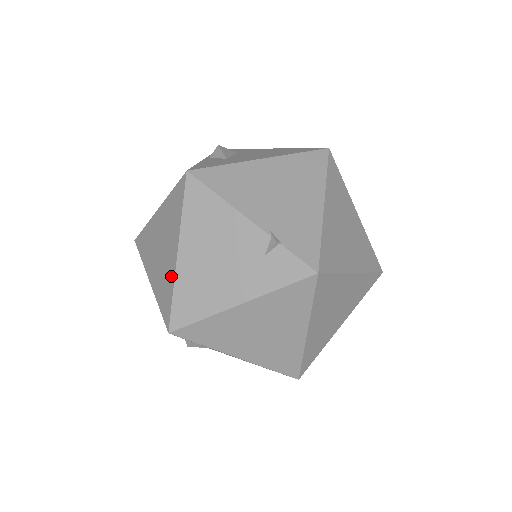
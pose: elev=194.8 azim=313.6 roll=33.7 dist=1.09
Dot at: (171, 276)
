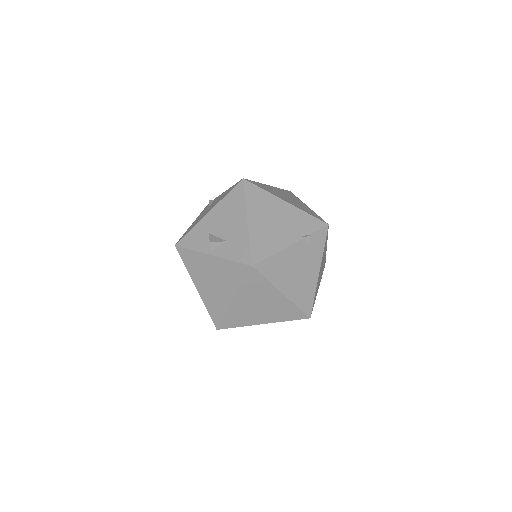
Dot at: (287, 304)
